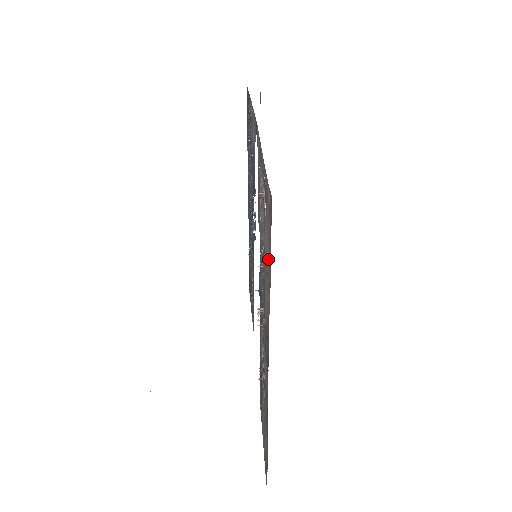
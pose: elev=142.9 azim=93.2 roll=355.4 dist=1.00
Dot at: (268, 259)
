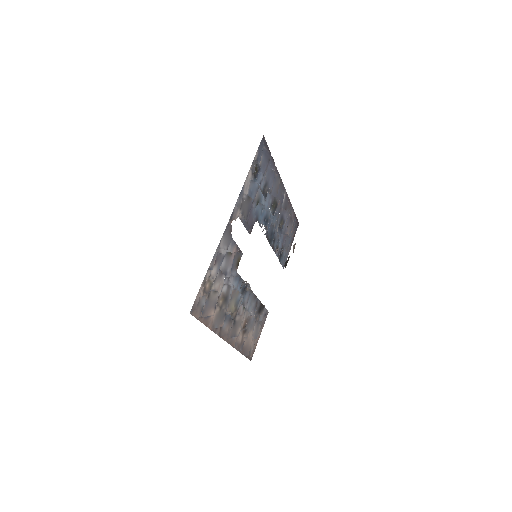
Dot at: (207, 315)
